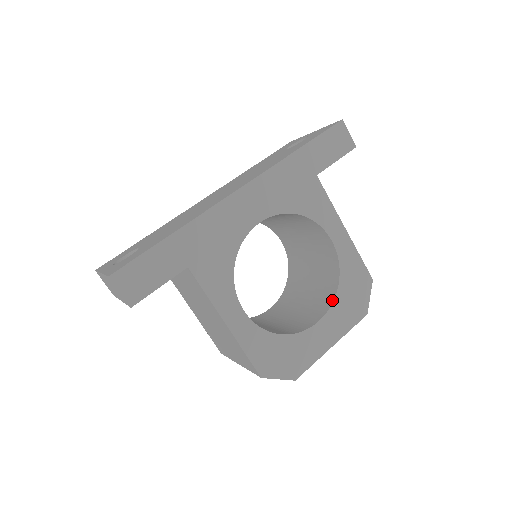
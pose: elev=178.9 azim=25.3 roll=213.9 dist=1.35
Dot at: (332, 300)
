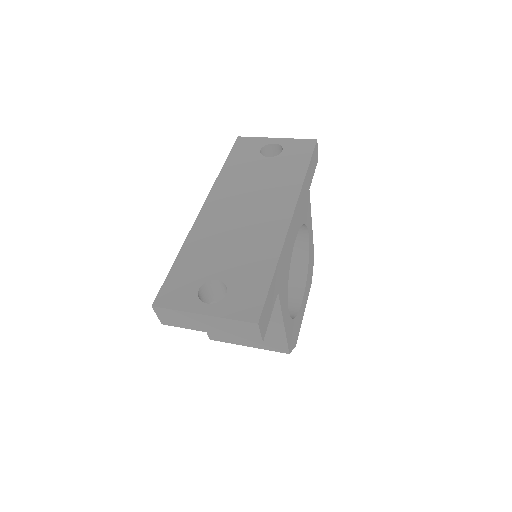
Dot at: (305, 280)
